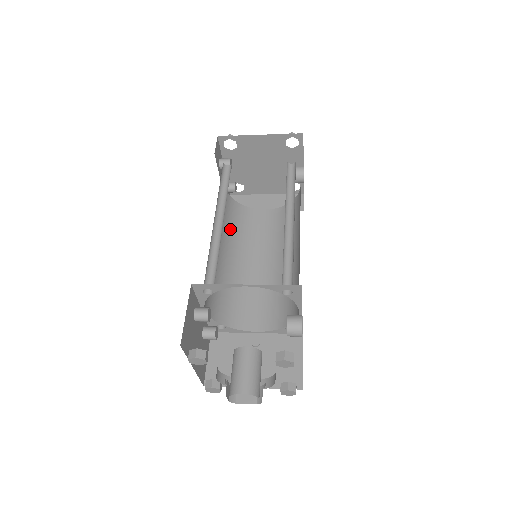
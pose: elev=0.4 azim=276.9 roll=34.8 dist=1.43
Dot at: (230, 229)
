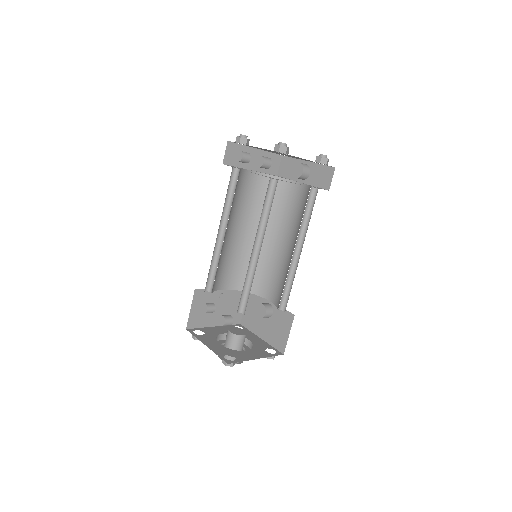
Dot at: occluded
